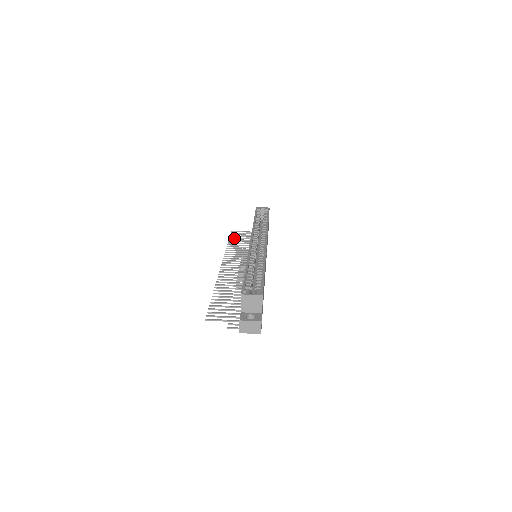
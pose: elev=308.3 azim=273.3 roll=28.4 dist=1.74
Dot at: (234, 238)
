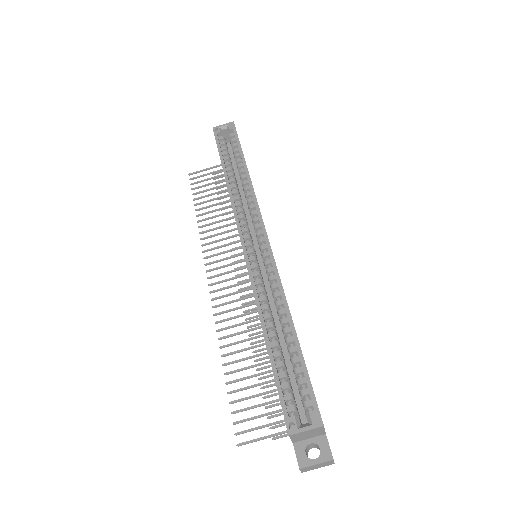
Dot at: (199, 193)
